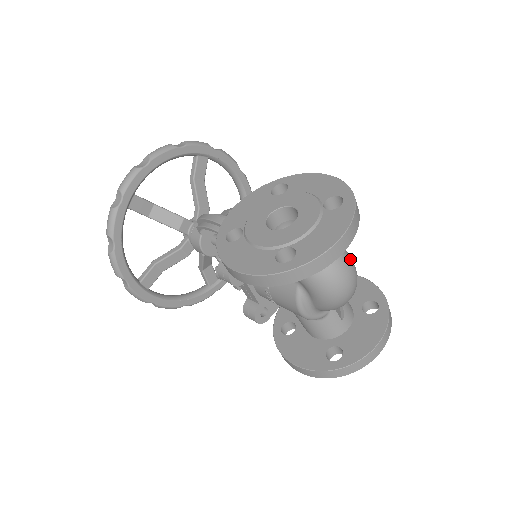
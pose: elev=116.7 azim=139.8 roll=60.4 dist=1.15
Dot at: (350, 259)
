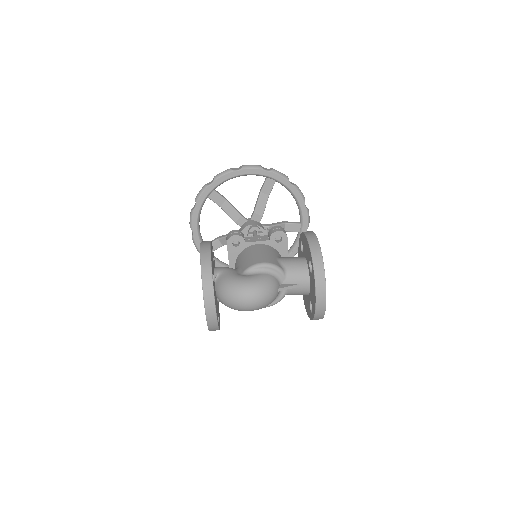
Dot at: (239, 290)
